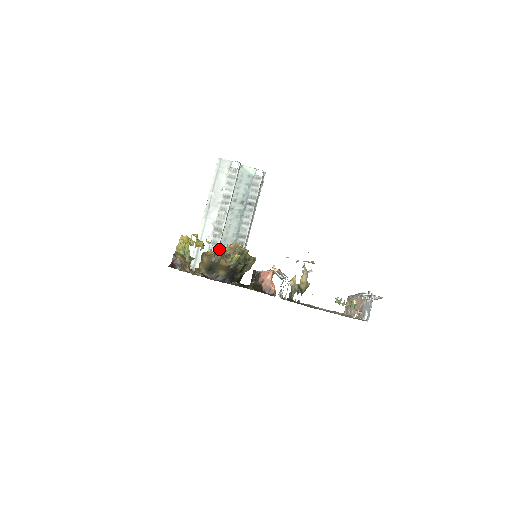
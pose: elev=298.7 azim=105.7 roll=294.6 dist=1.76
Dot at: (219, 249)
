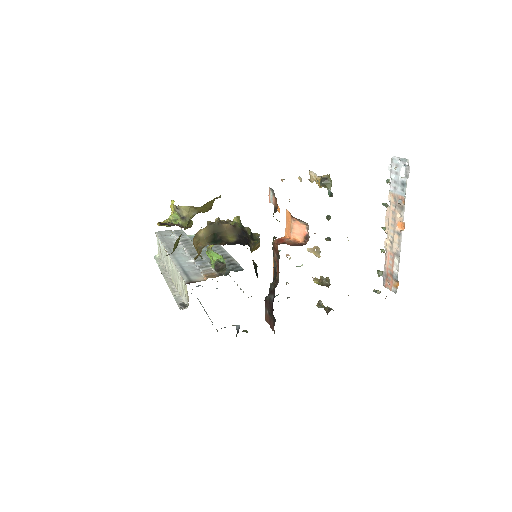
Dot at: occluded
